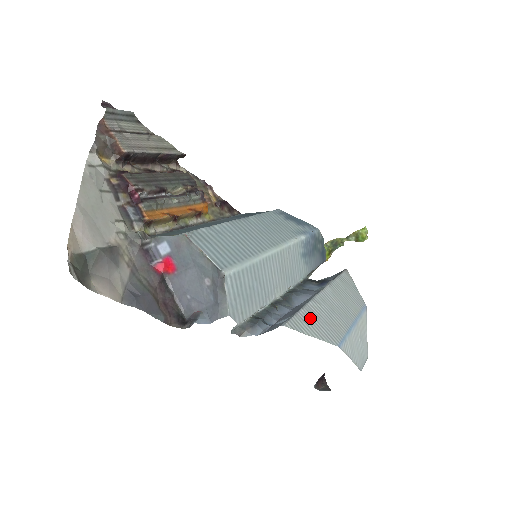
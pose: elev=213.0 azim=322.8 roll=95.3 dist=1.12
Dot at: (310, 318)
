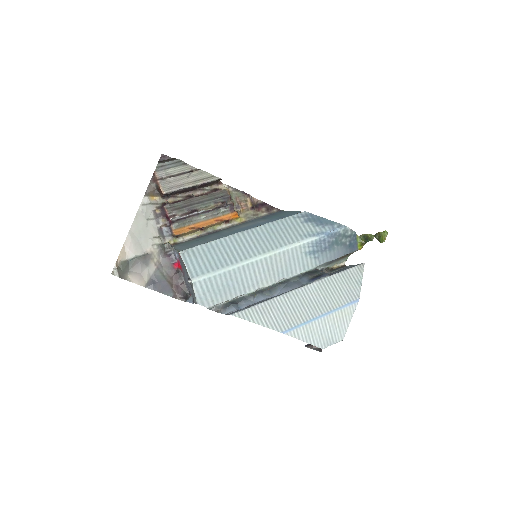
Dot at: (266, 310)
